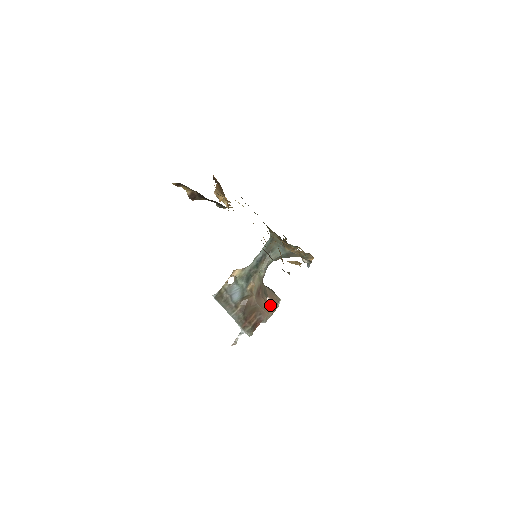
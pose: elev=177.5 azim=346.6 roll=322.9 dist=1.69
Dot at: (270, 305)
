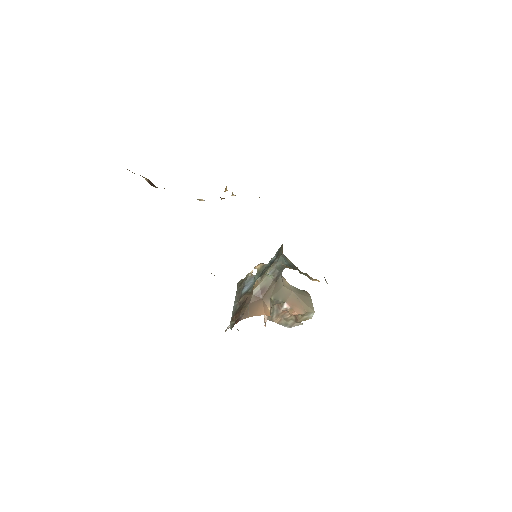
Dot at: (264, 310)
